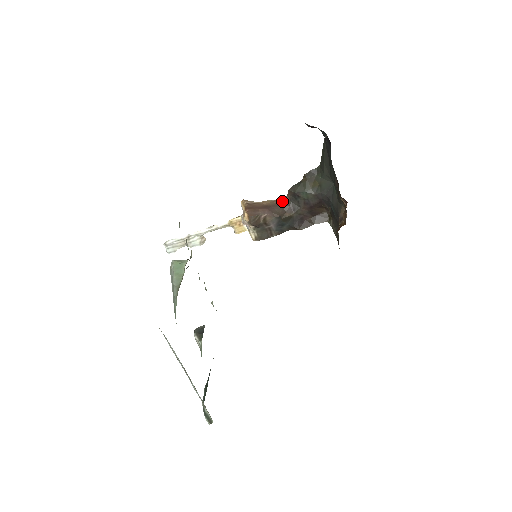
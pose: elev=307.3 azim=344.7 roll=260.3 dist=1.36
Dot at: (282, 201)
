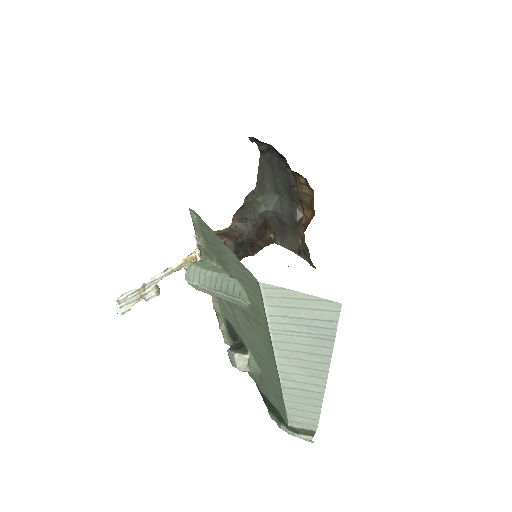
Dot at: (229, 229)
